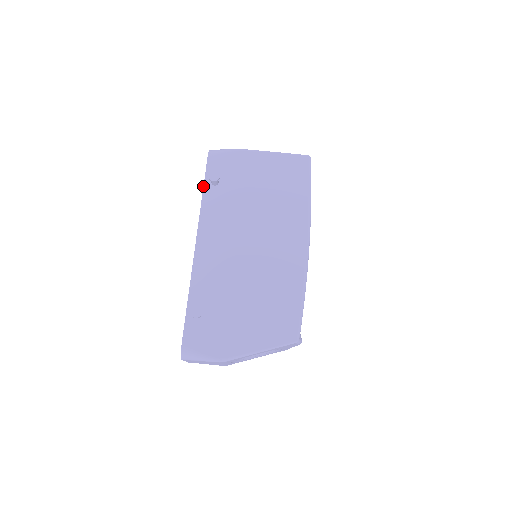
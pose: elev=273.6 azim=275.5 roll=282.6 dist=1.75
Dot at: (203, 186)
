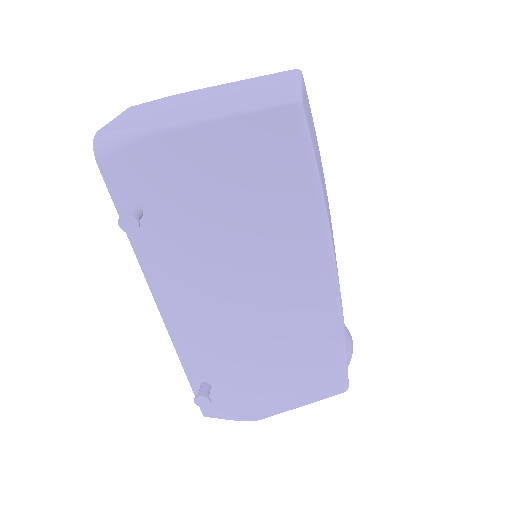
Dot at: occluded
